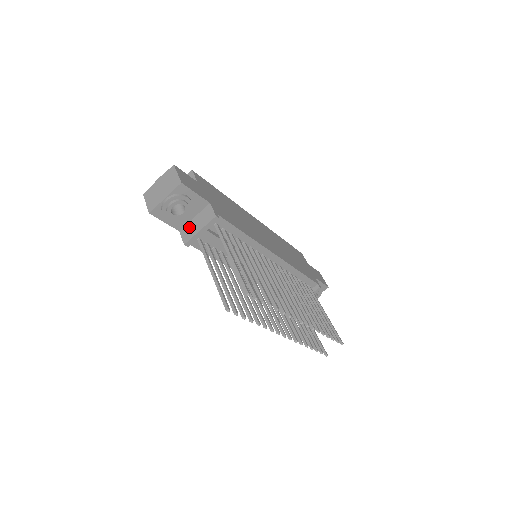
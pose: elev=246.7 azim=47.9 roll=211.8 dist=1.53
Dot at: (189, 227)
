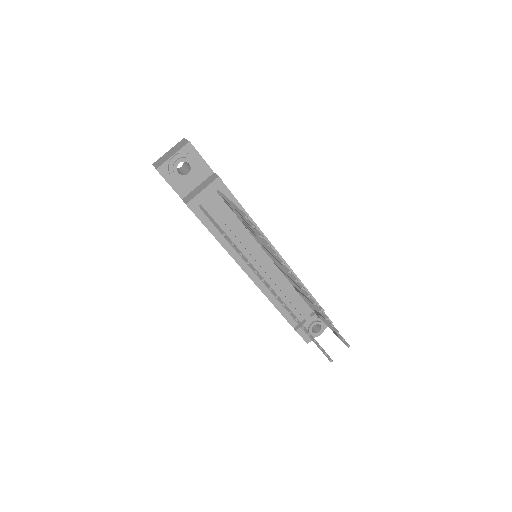
Dot at: (192, 193)
